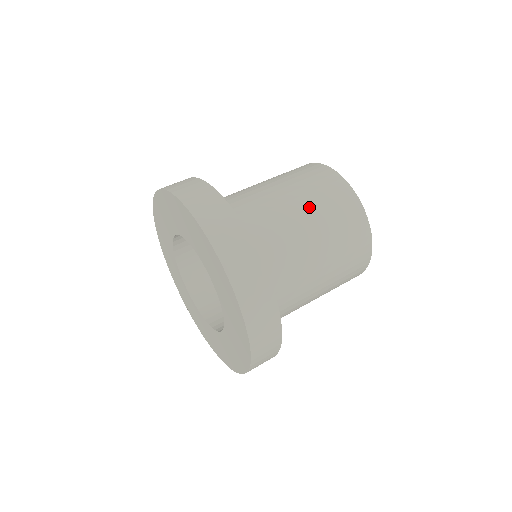
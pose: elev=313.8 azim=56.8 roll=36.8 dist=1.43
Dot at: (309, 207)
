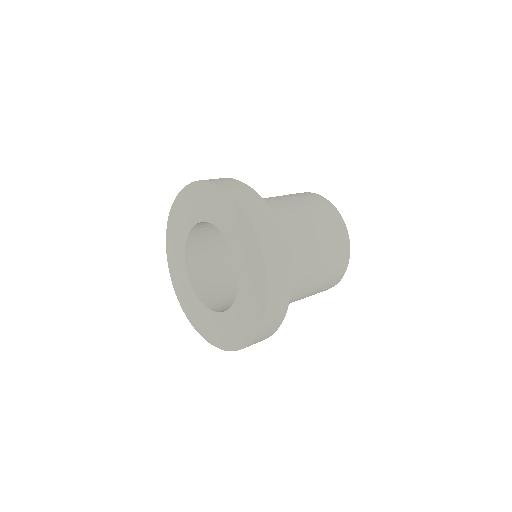
Dot at: (296, 203)
